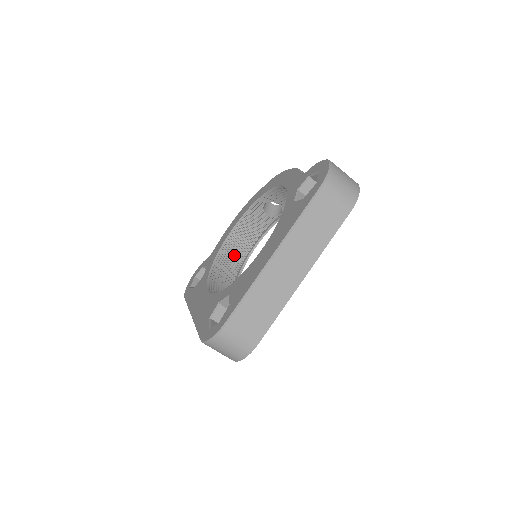
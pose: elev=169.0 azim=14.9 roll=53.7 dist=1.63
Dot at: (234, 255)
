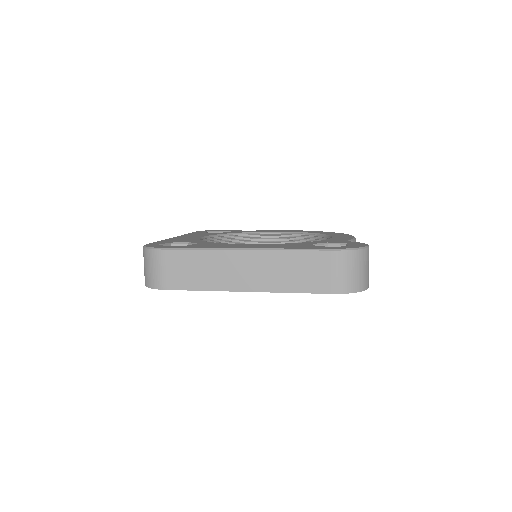
Dot at: occluded
